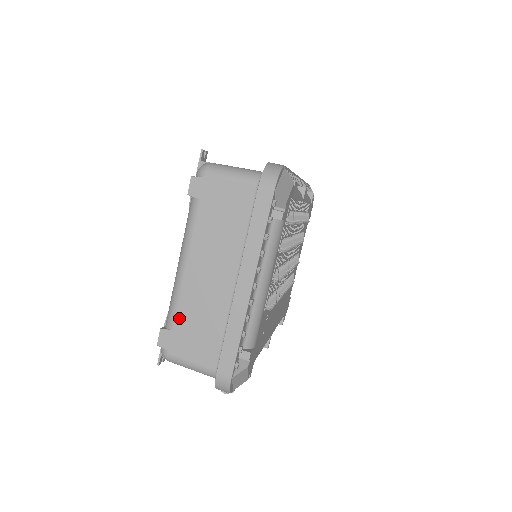
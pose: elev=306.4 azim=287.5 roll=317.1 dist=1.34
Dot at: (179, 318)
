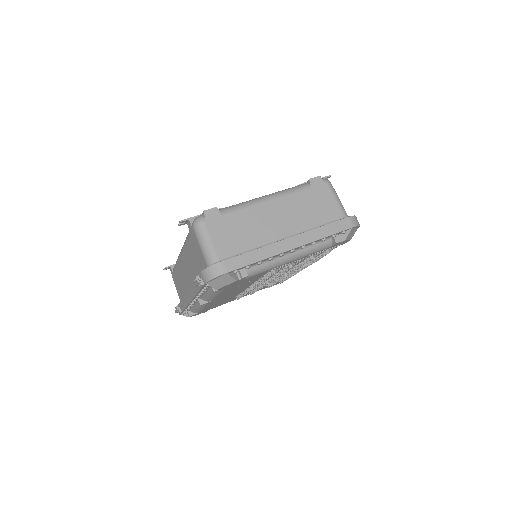
Dot at: (234, 215)
